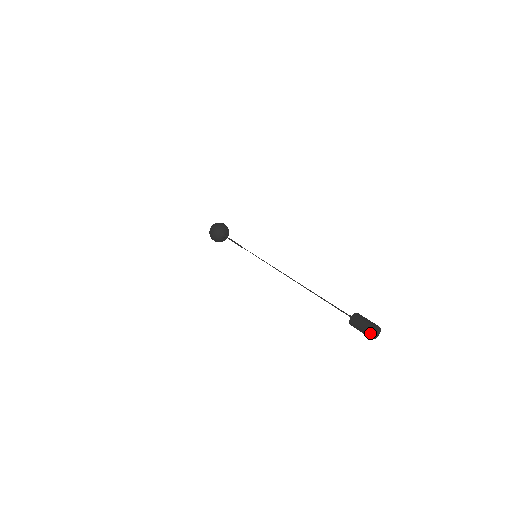
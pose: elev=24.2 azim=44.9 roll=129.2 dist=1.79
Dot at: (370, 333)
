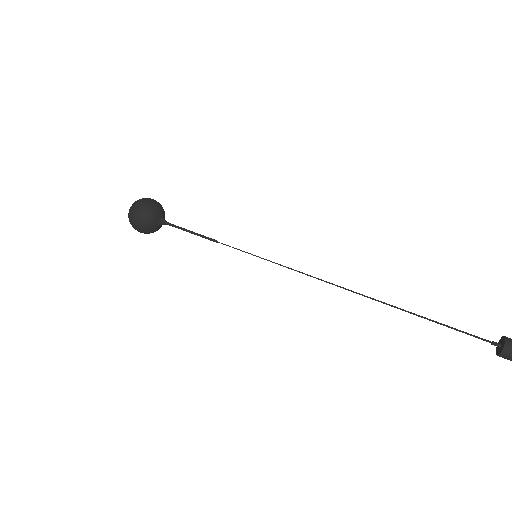
Dot at: out of frame
